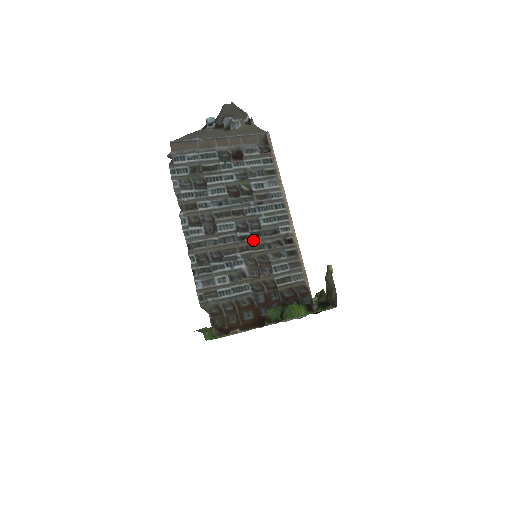
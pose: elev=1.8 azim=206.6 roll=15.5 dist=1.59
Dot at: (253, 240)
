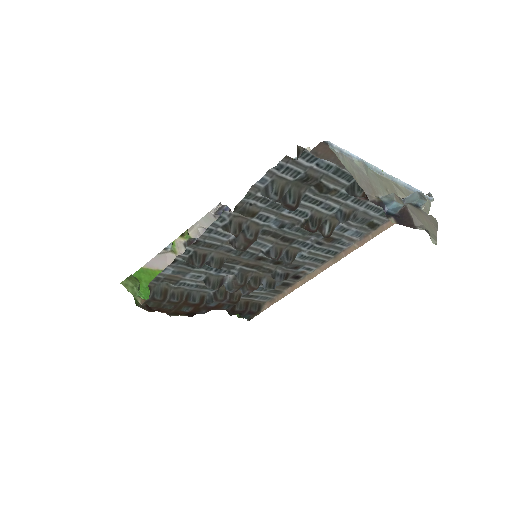
Dot at: (268, 264)
